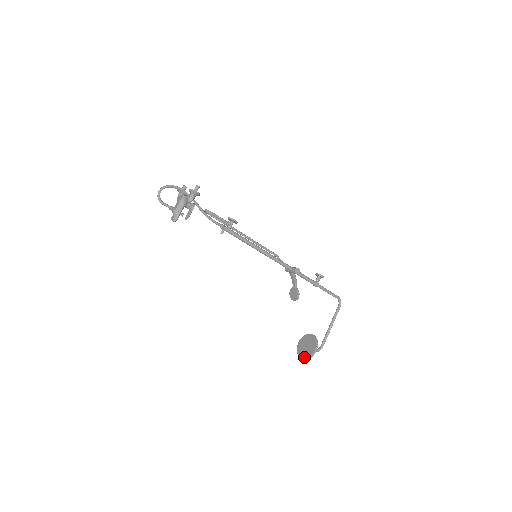
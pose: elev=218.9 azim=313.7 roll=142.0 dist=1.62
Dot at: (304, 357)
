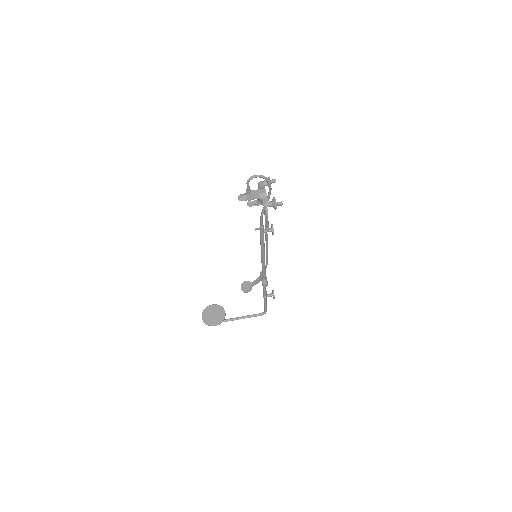
Dot at: (204, 319)
